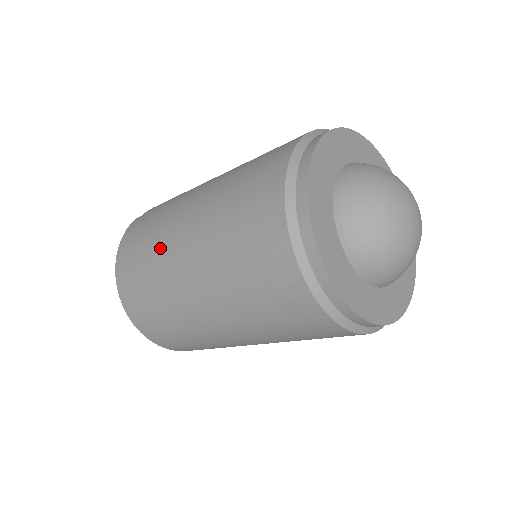
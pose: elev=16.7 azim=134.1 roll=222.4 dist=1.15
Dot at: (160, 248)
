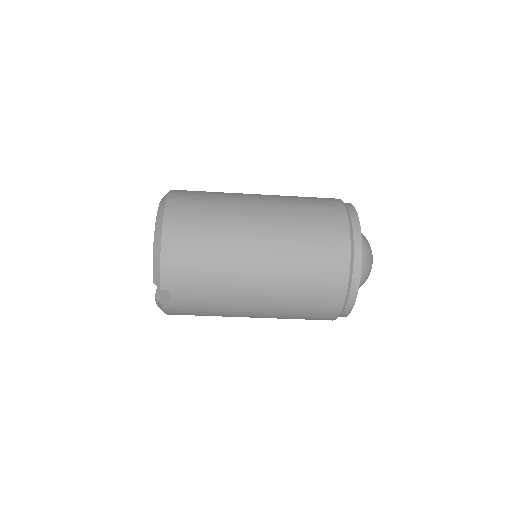
Dot at: occluded
